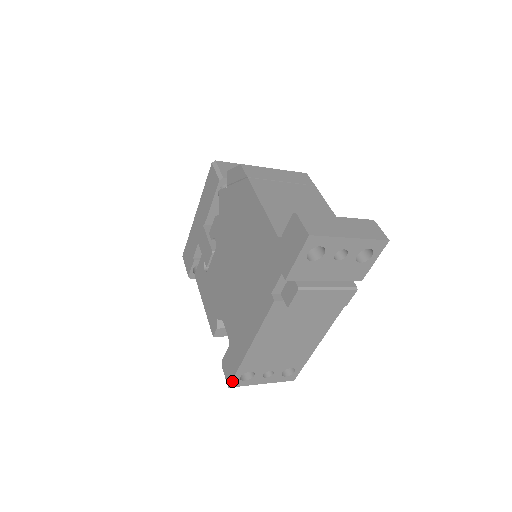
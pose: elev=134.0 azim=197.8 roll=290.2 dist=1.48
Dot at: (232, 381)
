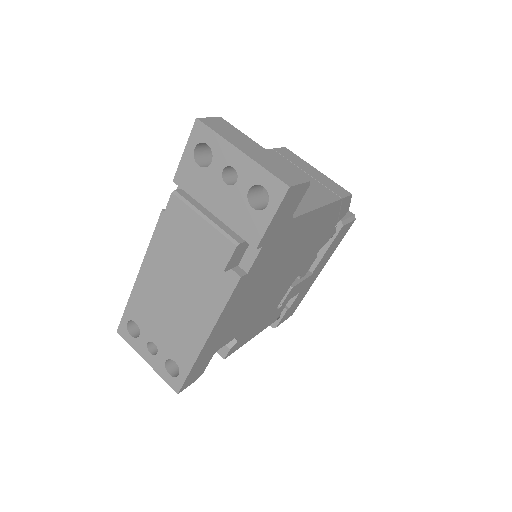
Dot at: (121, 323)
